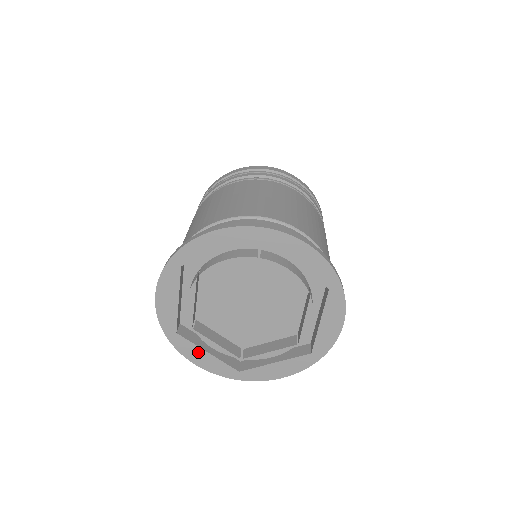
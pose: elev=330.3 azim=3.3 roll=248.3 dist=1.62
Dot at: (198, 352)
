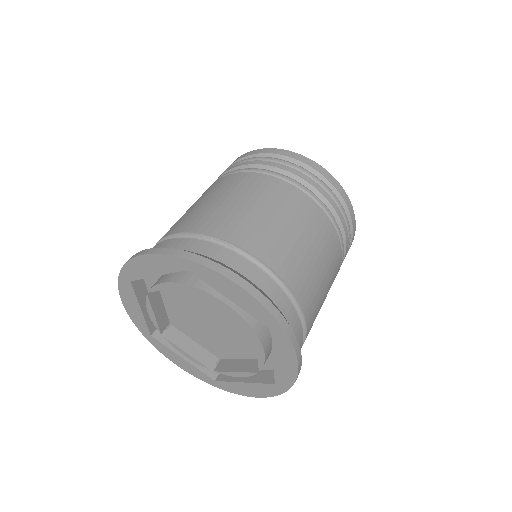
Dot at: (174, 355)
